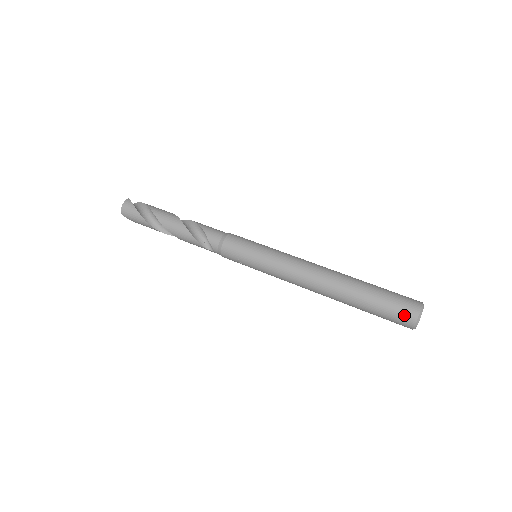
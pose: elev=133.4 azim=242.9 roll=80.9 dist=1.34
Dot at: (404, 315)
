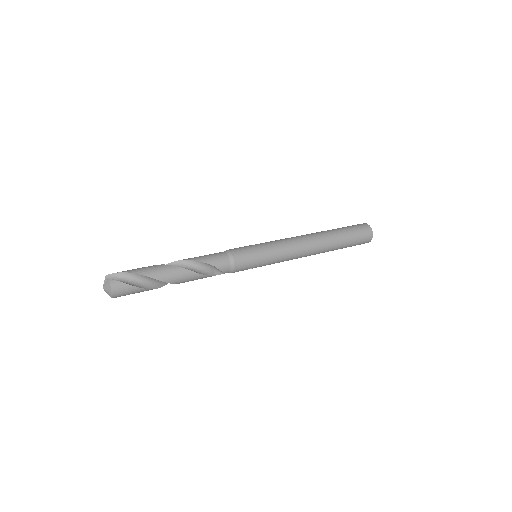
Dot at: (365, 240)
